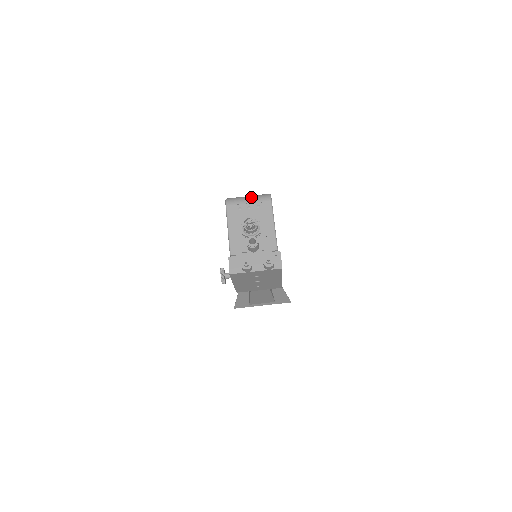
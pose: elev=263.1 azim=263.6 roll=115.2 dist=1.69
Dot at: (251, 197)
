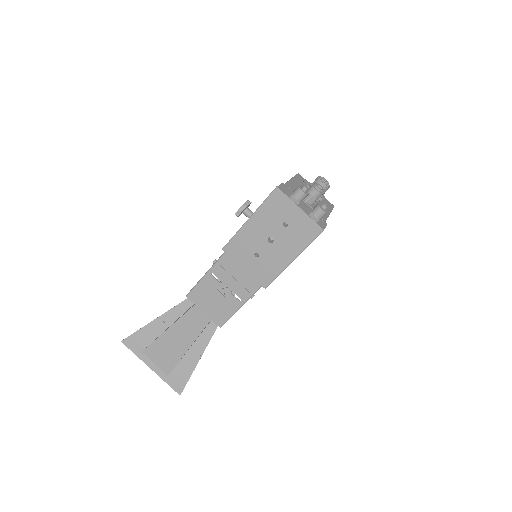
Dot at: occluded
